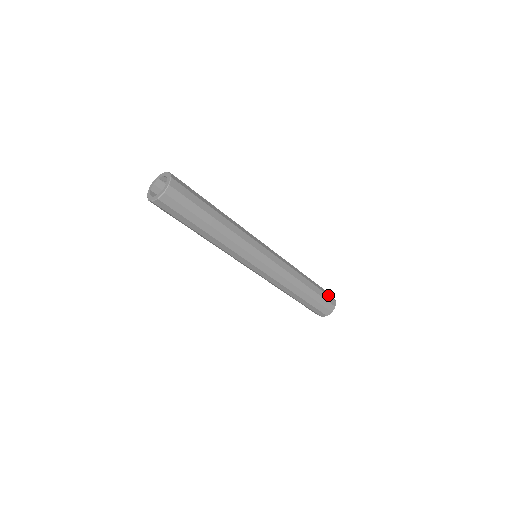
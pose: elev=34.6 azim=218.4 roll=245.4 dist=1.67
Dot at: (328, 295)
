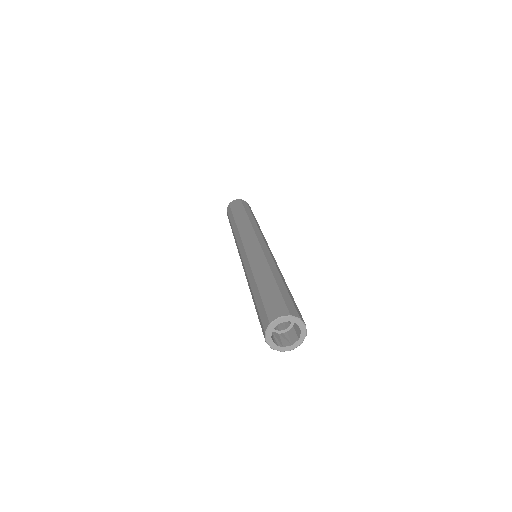
Dot at: occluded
